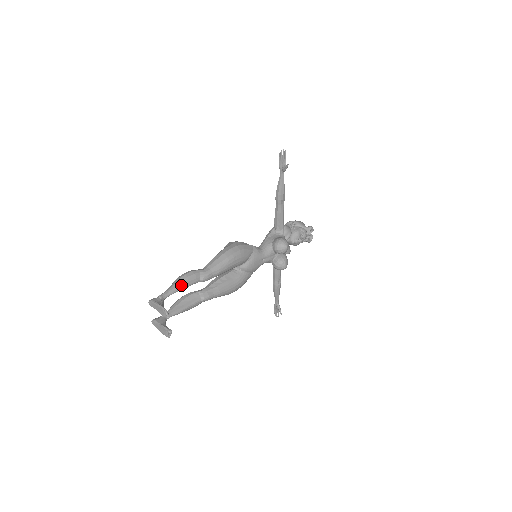
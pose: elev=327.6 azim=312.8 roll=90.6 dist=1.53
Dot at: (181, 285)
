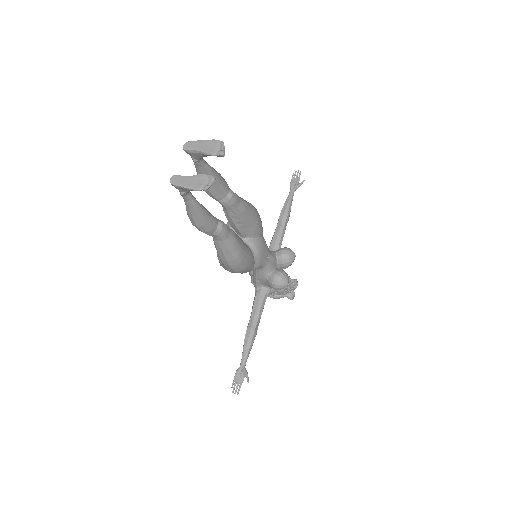
Dot at: (216, 171)
